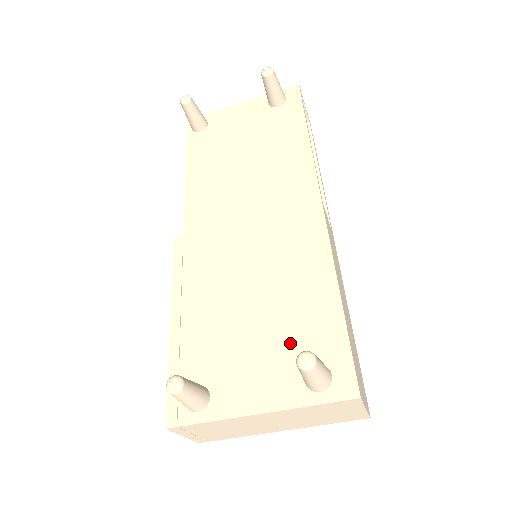
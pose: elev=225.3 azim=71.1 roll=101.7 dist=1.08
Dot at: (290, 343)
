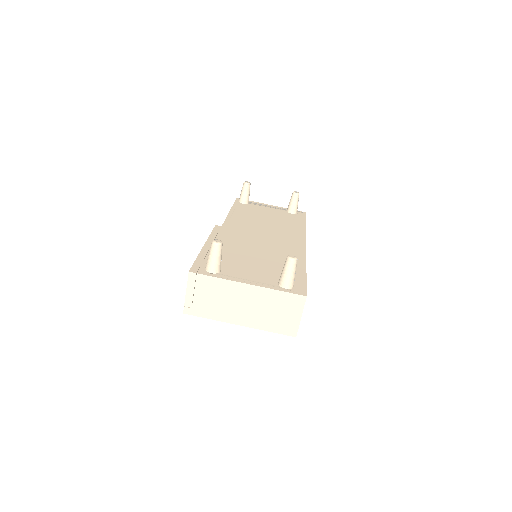
Dot at: (274, 272)
